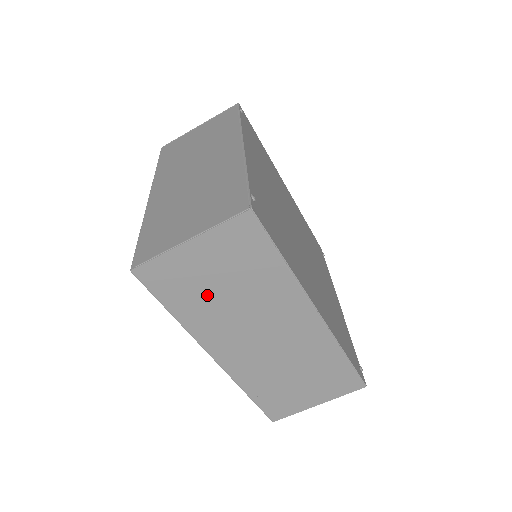
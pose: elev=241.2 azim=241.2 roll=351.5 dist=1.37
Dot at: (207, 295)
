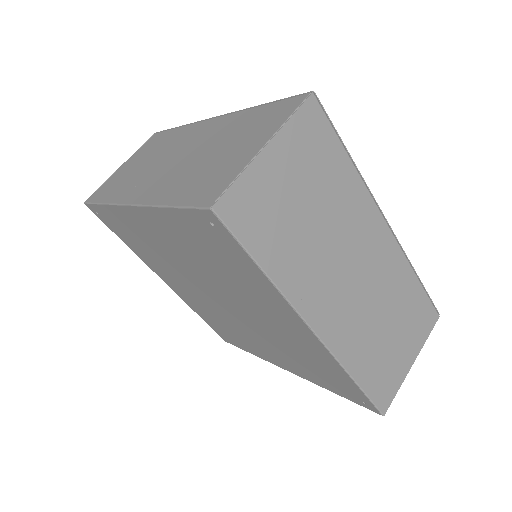
Dot at: (294, 227)
